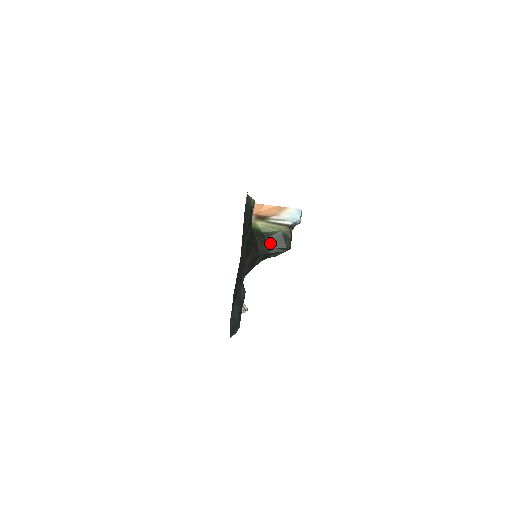
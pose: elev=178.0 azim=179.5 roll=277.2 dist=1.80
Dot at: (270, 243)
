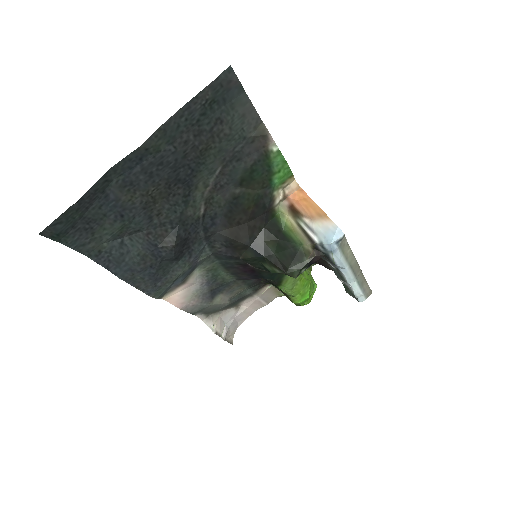
Dot at: (277, 247)
